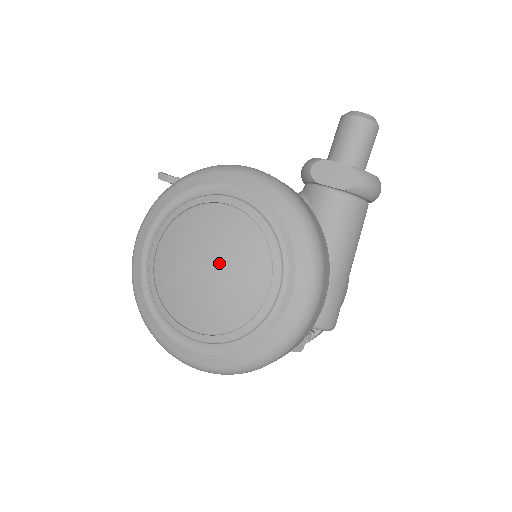
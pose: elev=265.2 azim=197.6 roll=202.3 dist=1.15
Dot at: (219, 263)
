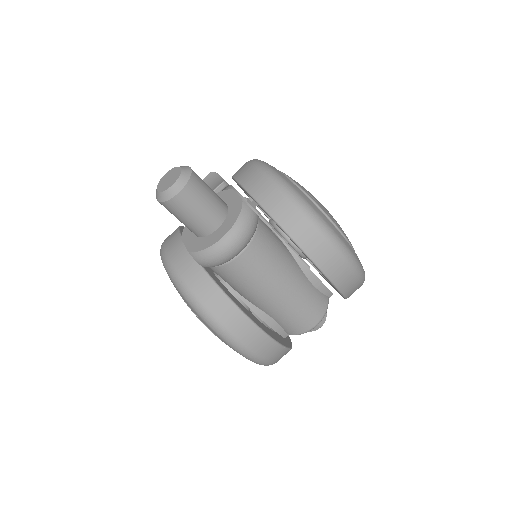
Dot at: occluded
